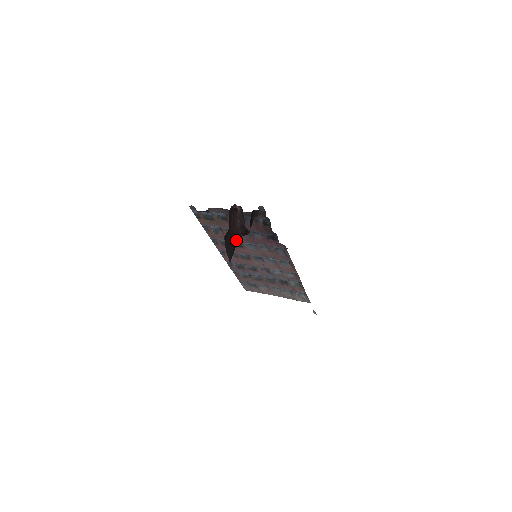
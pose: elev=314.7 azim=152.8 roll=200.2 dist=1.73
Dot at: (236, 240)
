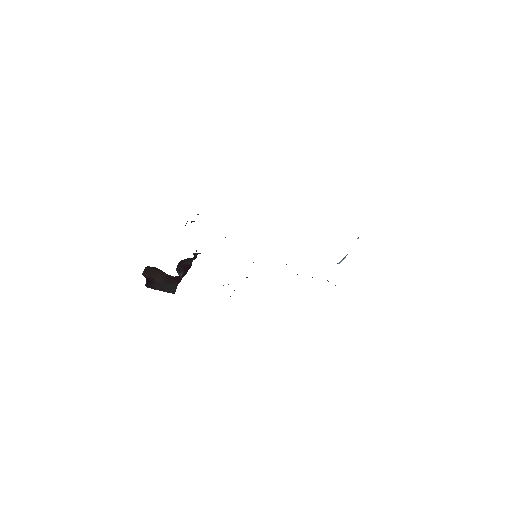
Dot at: (175, 279)
